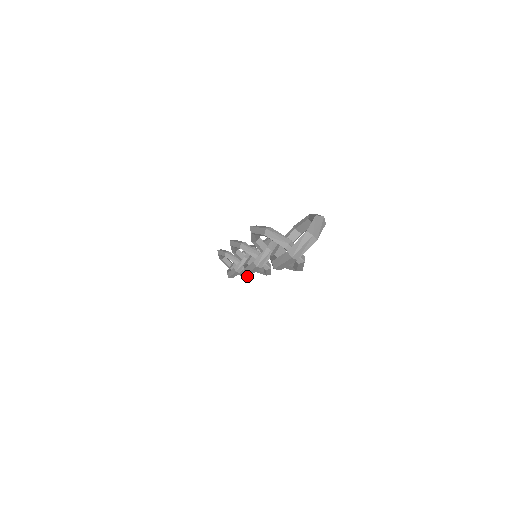
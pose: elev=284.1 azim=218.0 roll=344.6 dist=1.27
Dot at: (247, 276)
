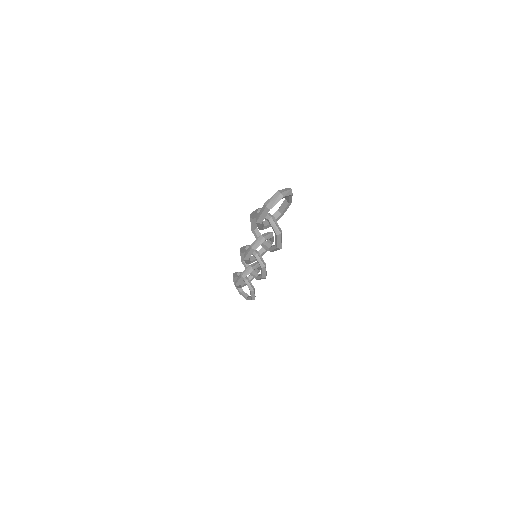
Dot at: (252, 296)
